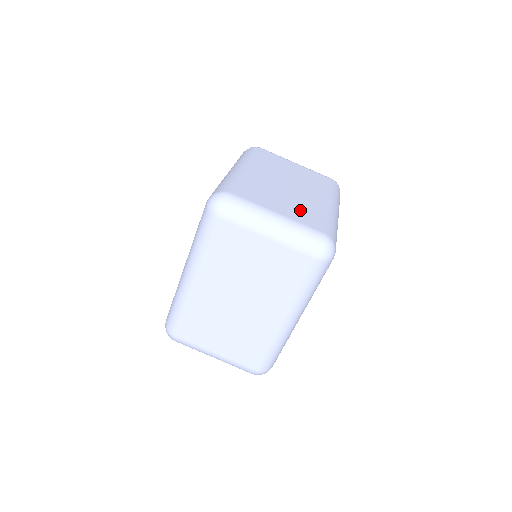
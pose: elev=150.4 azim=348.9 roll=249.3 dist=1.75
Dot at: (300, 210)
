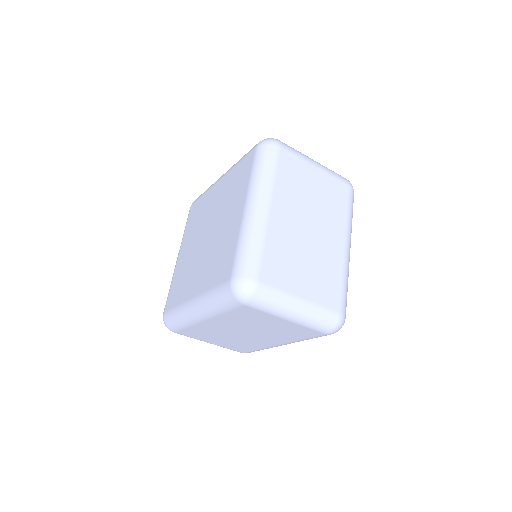
Dot at: (320, 278)
